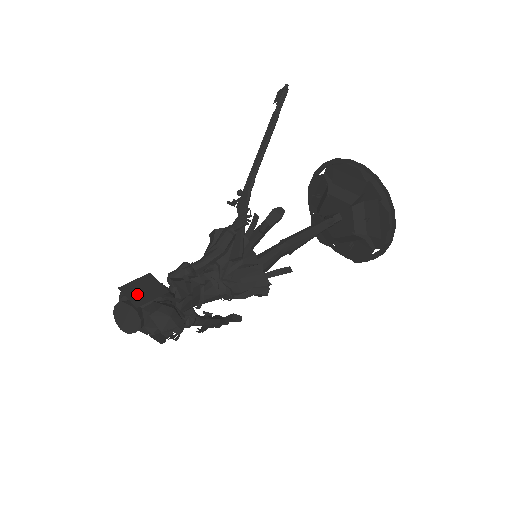
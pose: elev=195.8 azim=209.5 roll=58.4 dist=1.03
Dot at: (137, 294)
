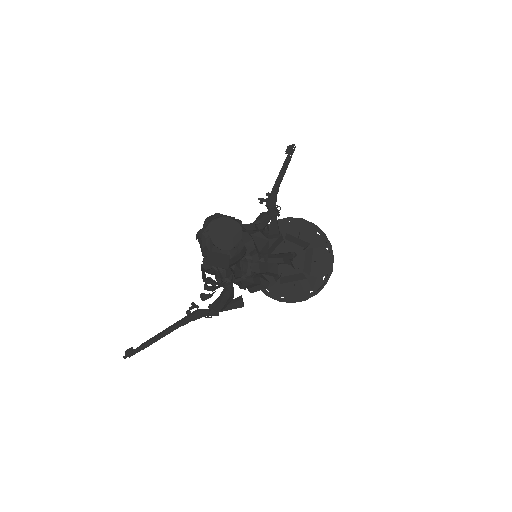
Dot at: occluded
